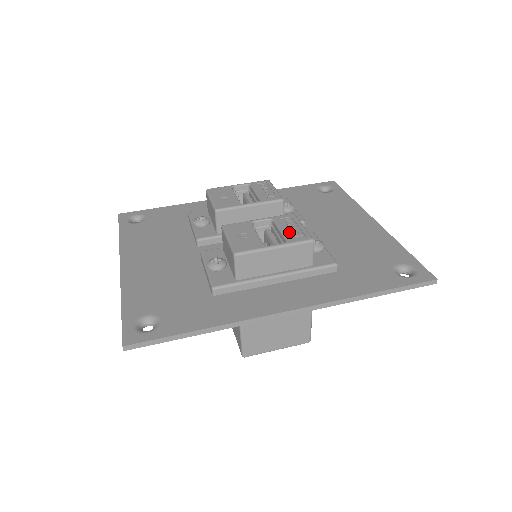
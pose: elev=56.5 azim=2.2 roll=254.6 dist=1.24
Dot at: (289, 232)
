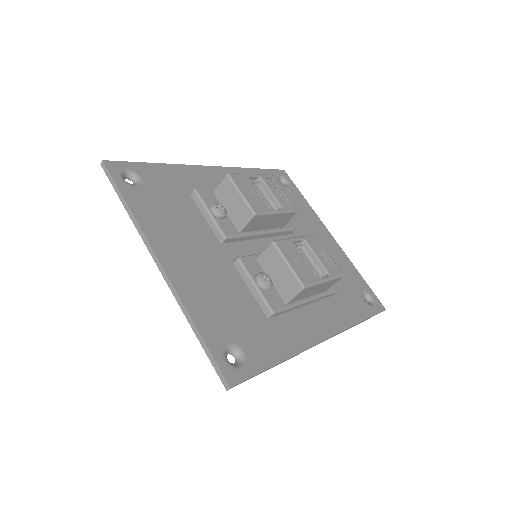
Dot at: (324, 261)
